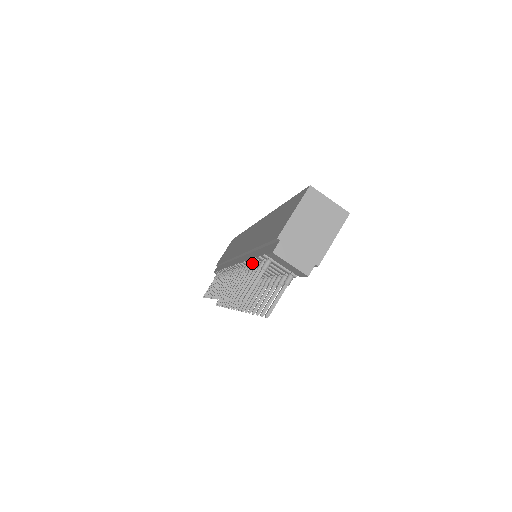
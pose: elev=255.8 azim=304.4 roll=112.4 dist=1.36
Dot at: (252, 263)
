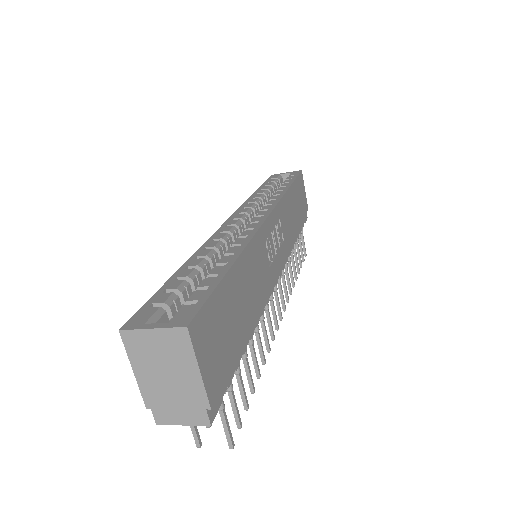
Dot at: occluded
